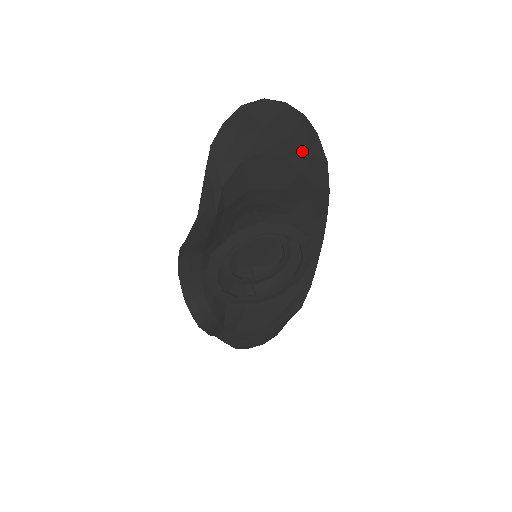
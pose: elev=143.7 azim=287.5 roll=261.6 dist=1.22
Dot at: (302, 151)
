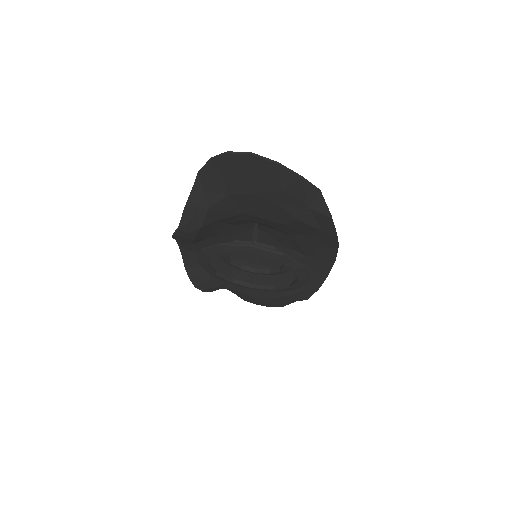
Dot at: (298, 204)
